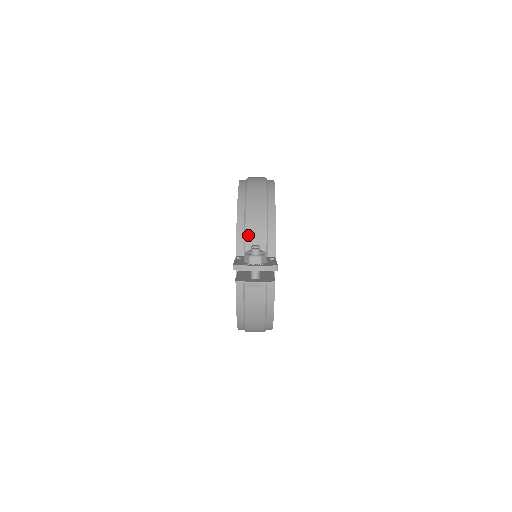
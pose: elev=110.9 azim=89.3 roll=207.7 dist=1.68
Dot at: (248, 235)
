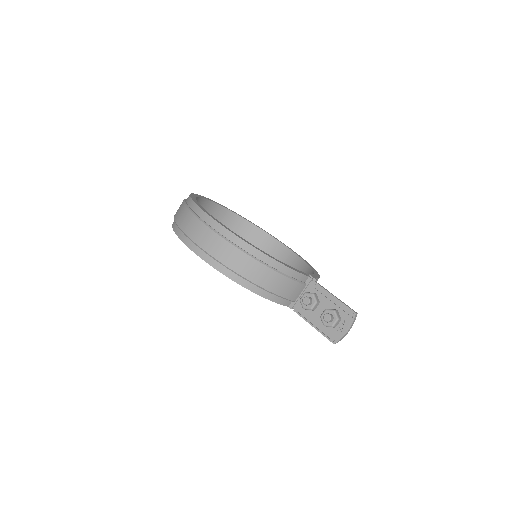
Dot at: (285, 295)
